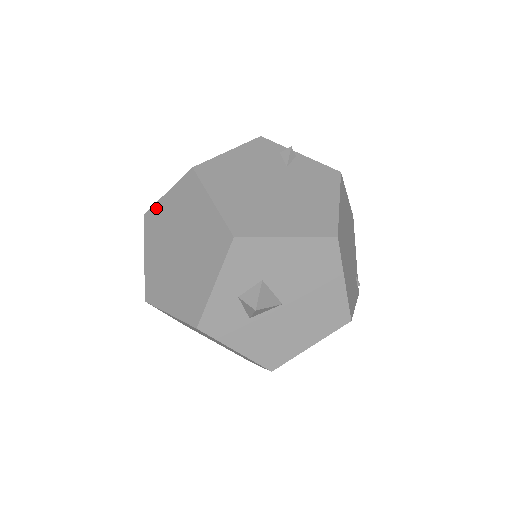
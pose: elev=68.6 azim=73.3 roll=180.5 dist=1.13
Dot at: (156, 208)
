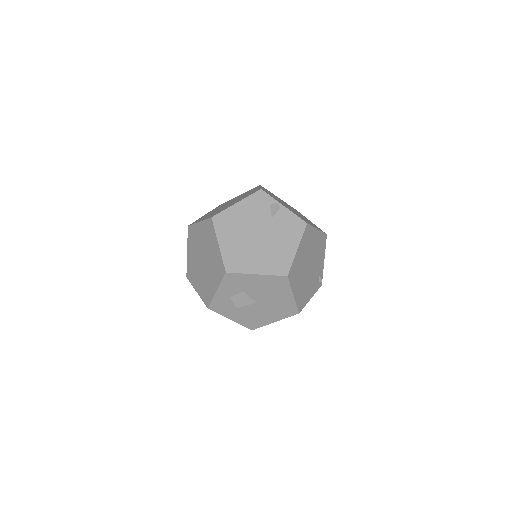
Dot at: (194, 227)
